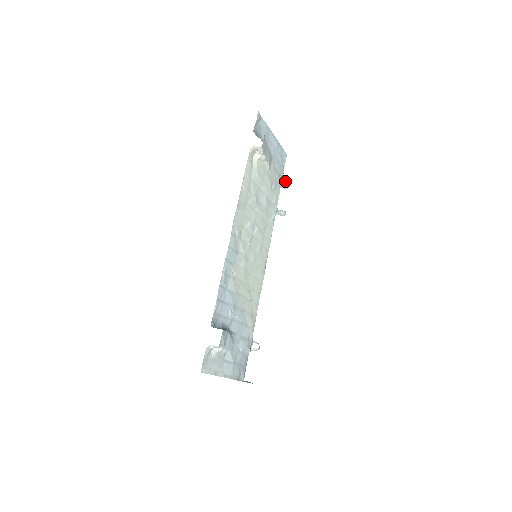
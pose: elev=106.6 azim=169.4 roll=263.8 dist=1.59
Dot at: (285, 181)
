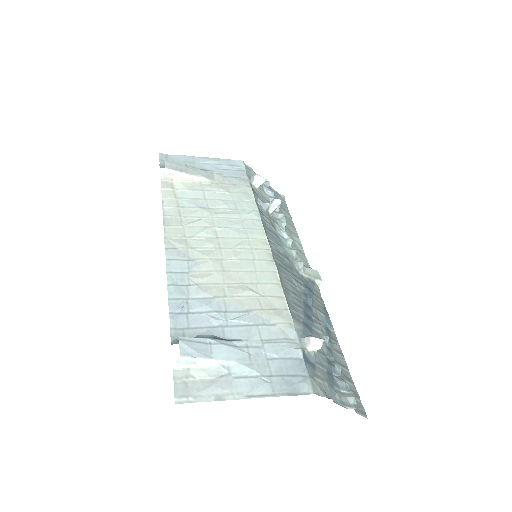
Dot at: (252, 178)
